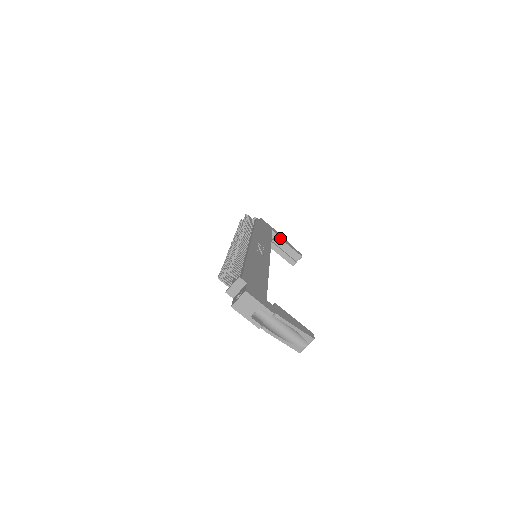
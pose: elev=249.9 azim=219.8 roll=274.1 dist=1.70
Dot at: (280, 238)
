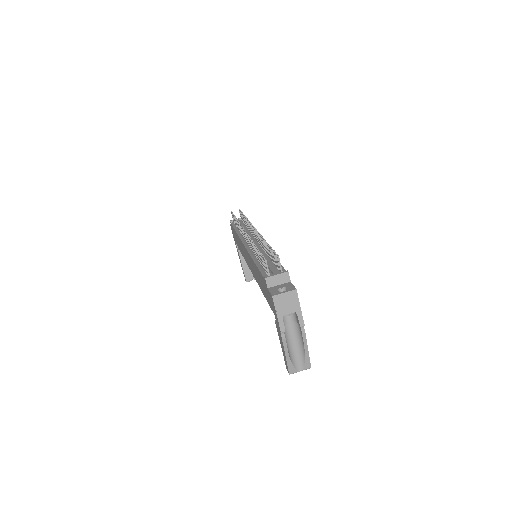
Dot at: occluded
